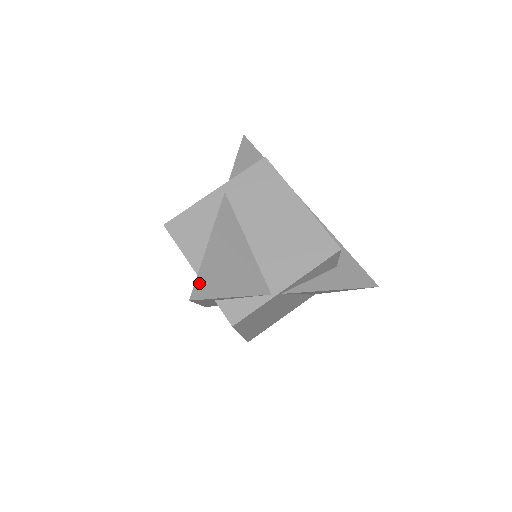
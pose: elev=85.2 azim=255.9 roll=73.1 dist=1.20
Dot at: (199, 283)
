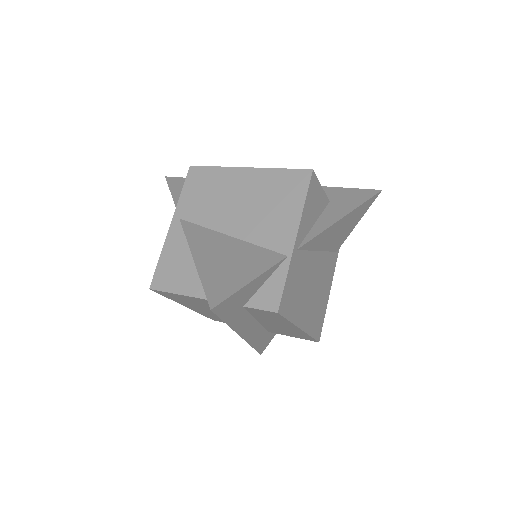
Dot at: (209, 292)
